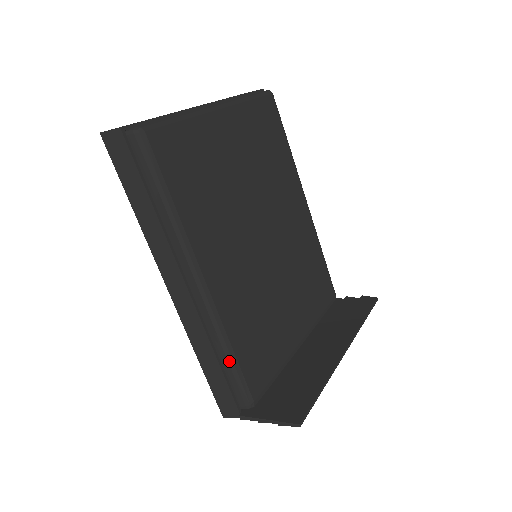
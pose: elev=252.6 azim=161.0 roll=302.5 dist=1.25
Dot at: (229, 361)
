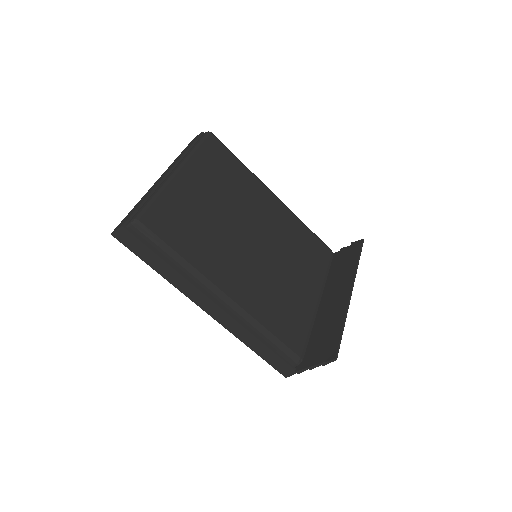
Dot at: (269, 339)
